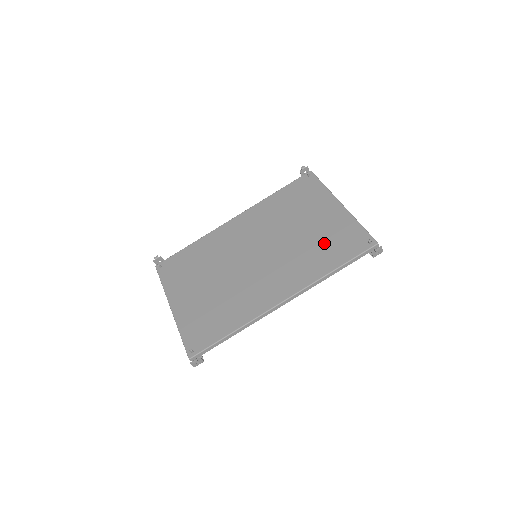
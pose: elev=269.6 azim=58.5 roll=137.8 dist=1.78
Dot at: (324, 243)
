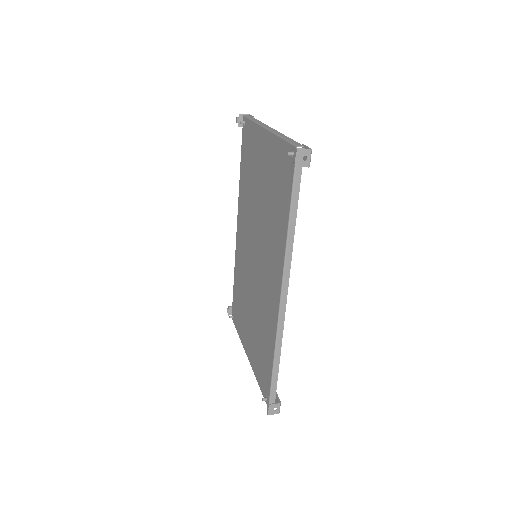
Dot at: (273, 194)
